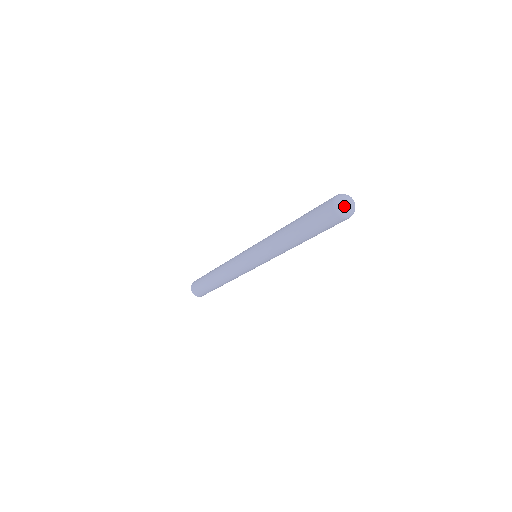
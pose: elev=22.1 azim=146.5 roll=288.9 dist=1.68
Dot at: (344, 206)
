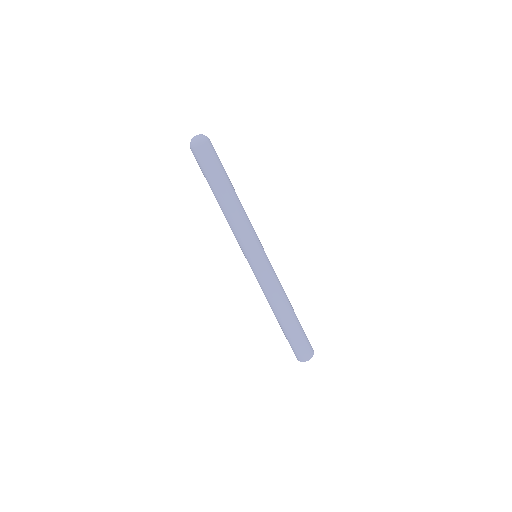
Dot at: occluded
